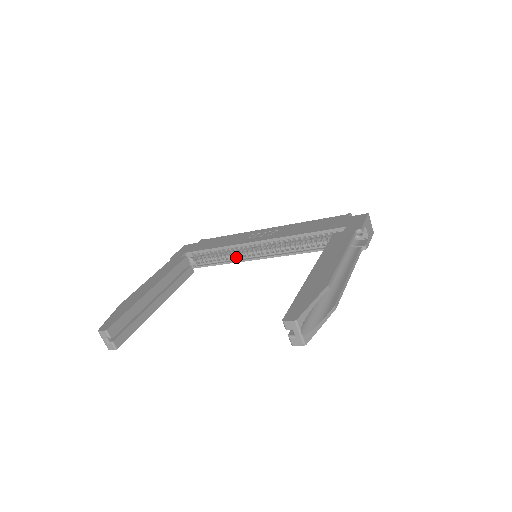
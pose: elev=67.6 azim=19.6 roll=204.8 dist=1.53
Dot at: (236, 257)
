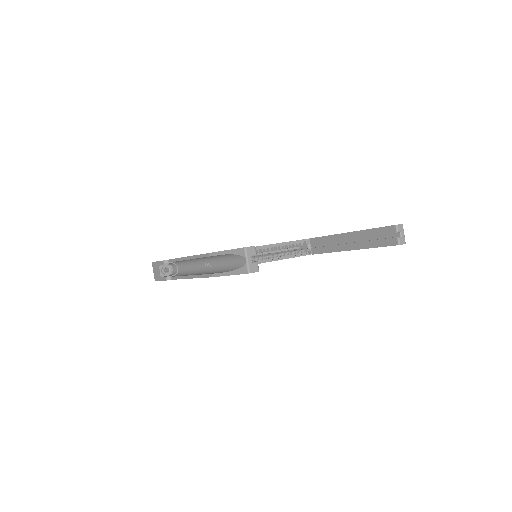
Dot at: occluded
